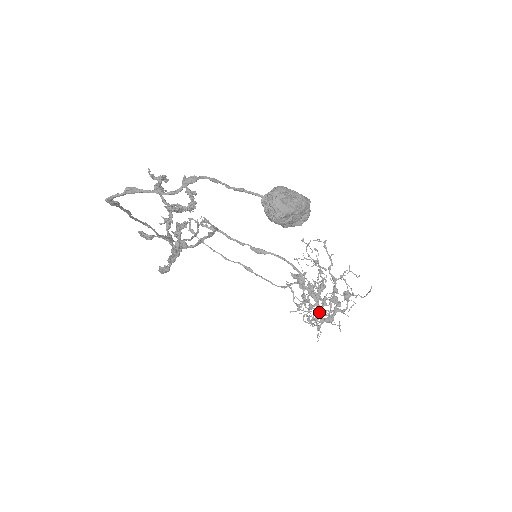
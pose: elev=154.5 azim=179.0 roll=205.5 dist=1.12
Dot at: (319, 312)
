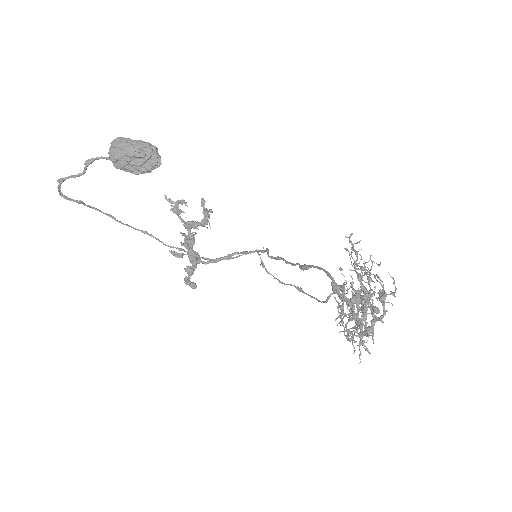
Dot at: (357, 324)
